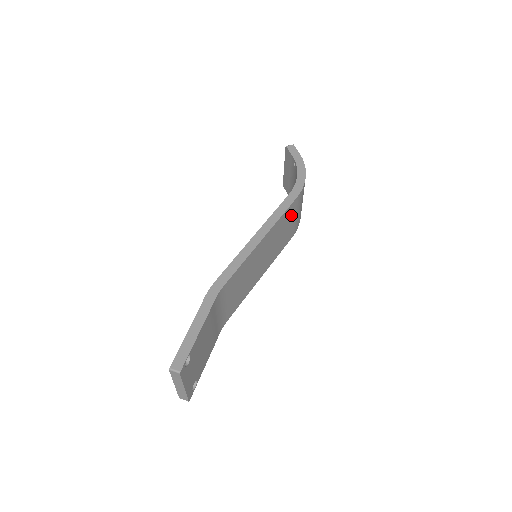
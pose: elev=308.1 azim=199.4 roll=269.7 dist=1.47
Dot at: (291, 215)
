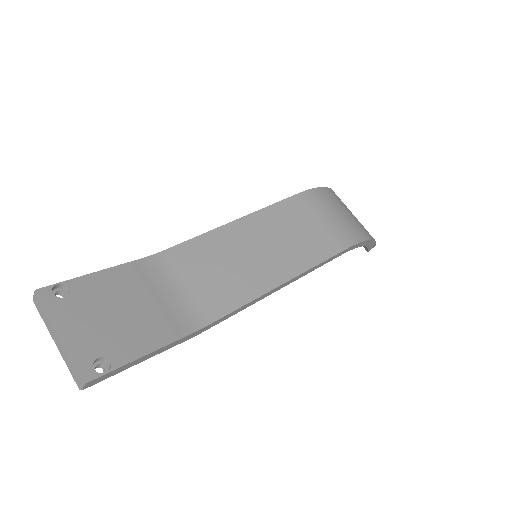
Dot at: (305, 213)
